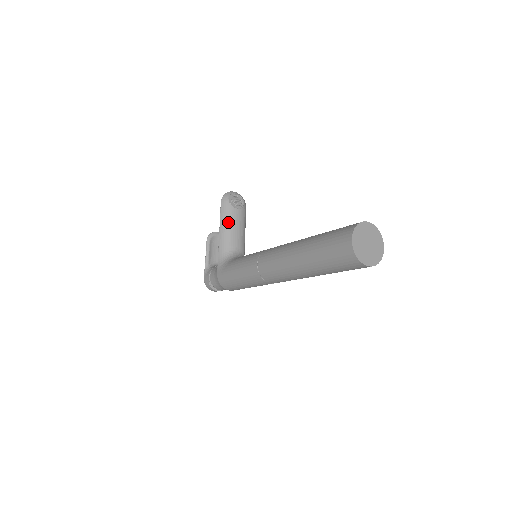
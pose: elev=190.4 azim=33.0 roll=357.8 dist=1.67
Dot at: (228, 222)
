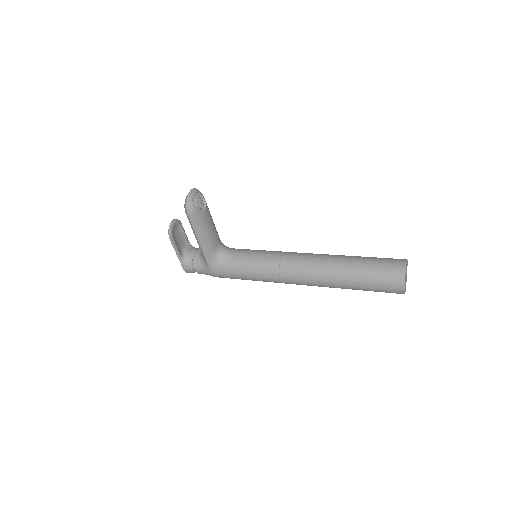
Dot at: (204, 229)
